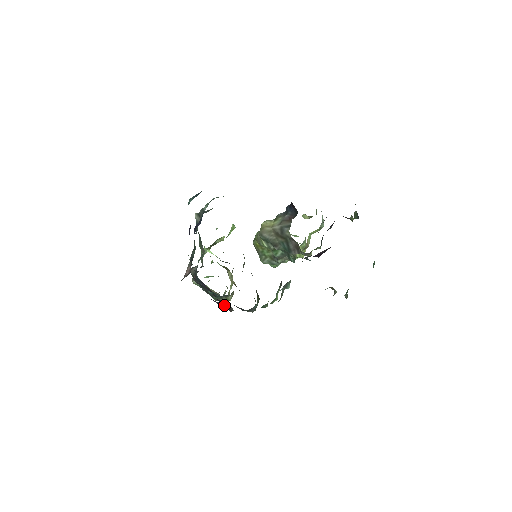
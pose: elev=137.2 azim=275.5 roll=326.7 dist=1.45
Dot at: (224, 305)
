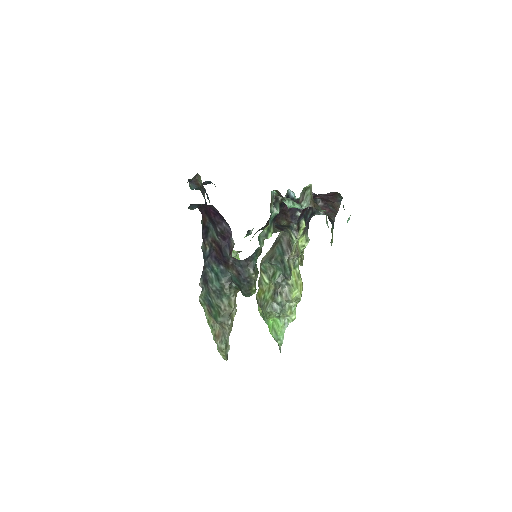
Dot at: (227, 225)
